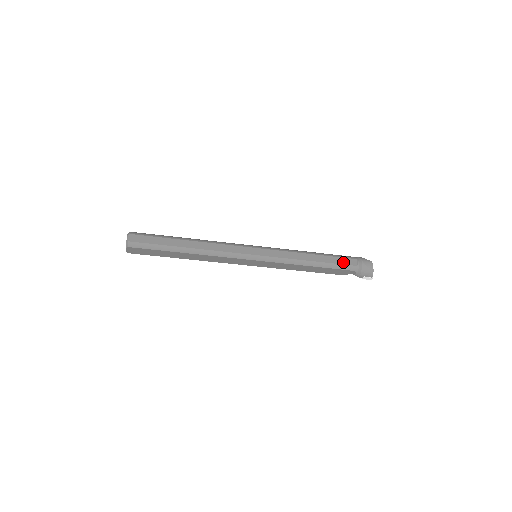
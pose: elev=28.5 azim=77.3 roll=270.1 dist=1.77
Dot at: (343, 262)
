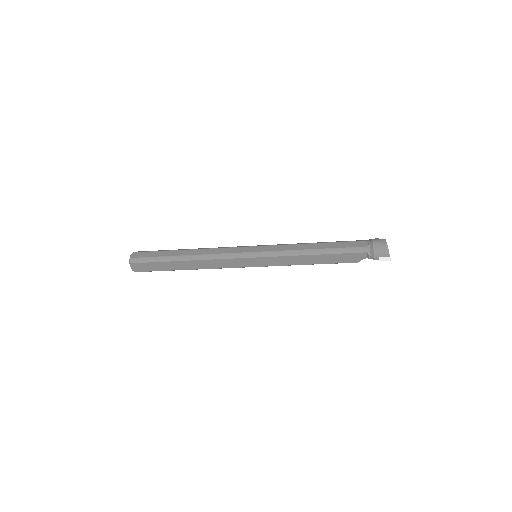
Dot at: (350, 245)
